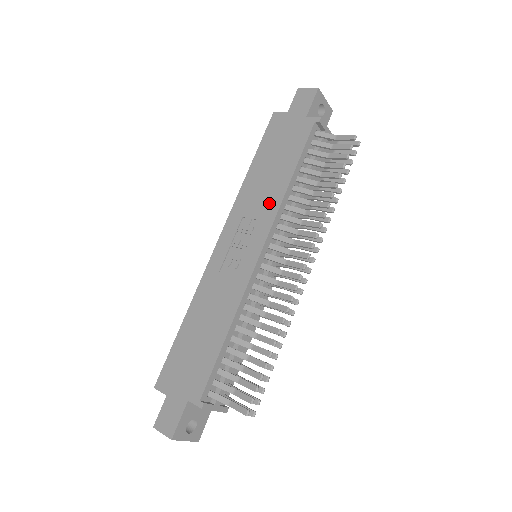
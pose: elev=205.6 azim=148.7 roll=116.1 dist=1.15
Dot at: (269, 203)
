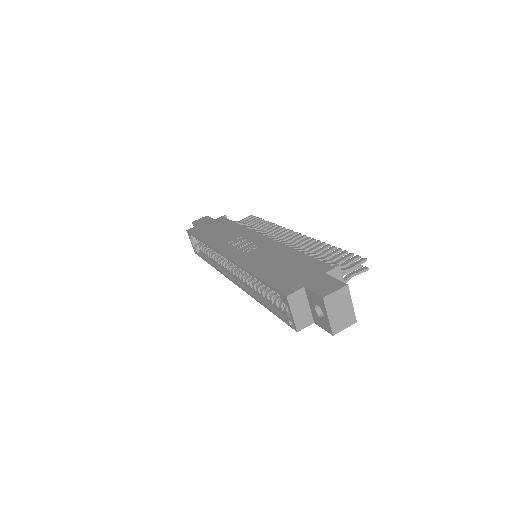
Dot at: (239, 232)
